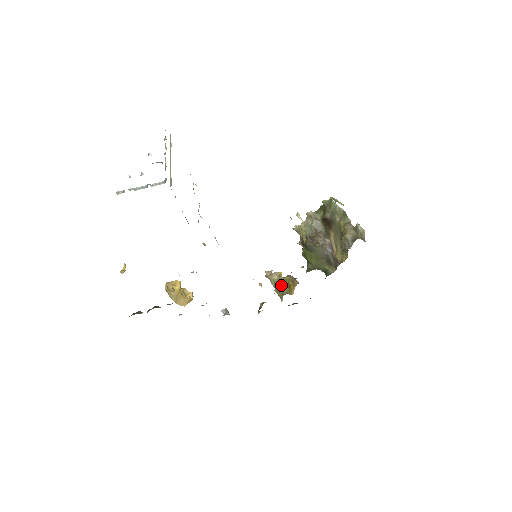
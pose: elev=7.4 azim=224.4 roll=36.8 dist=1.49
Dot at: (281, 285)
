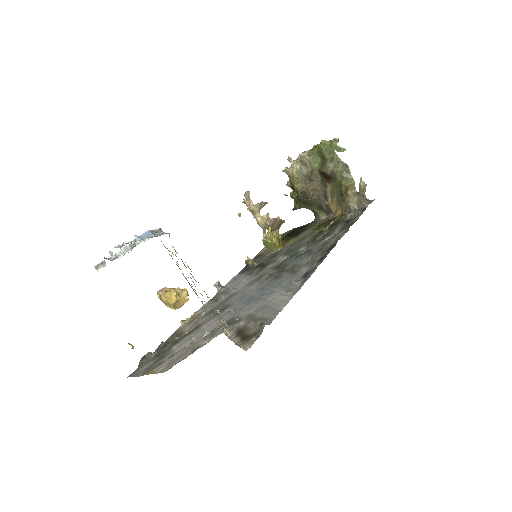
Dot at: (272, 244)
